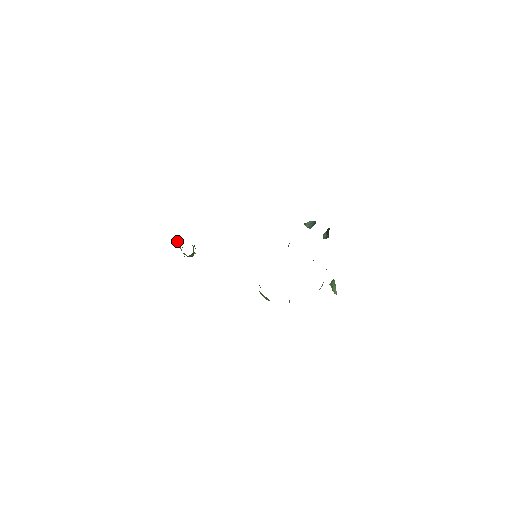
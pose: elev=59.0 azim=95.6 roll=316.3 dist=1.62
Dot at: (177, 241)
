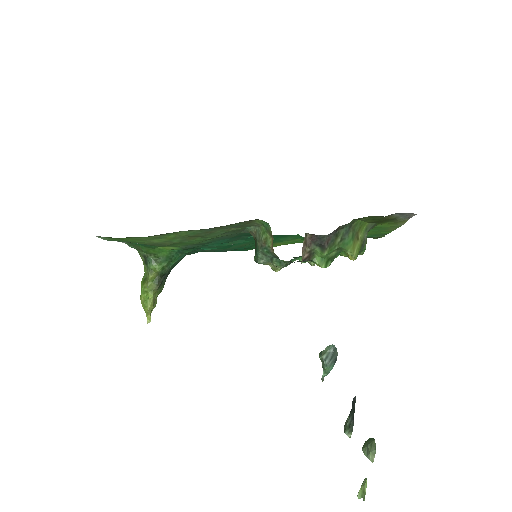
Dot at: occluded
